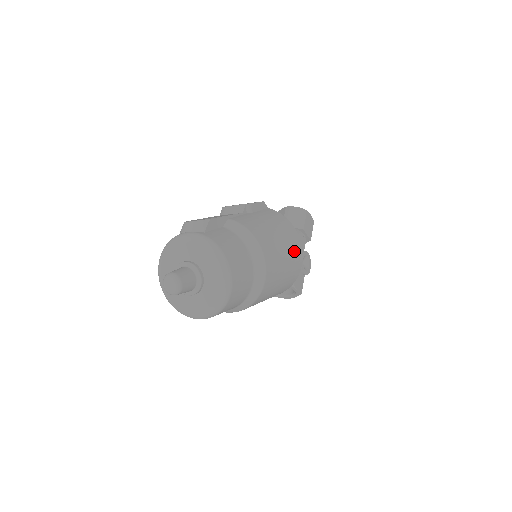
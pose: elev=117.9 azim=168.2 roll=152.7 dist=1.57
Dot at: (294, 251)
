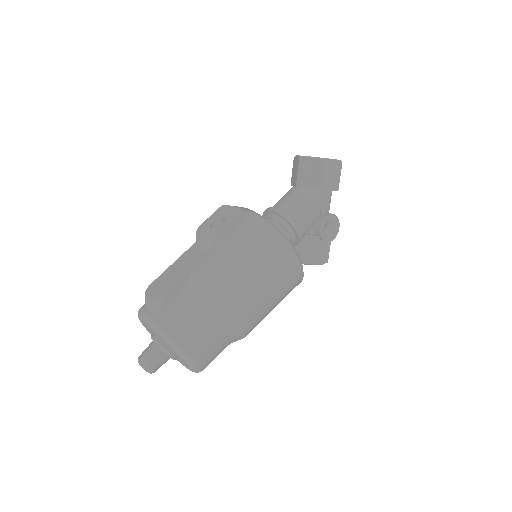
Dot at: (284, 271)
